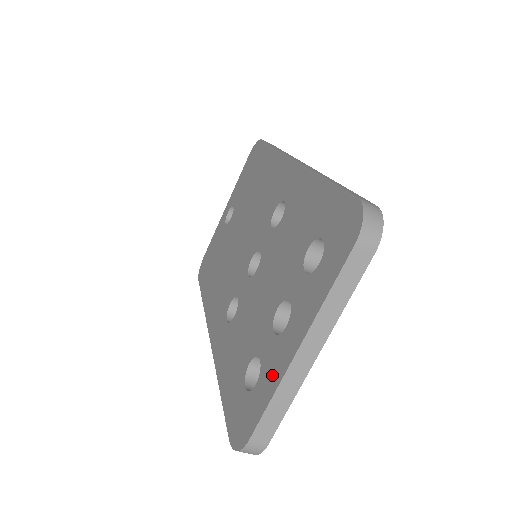
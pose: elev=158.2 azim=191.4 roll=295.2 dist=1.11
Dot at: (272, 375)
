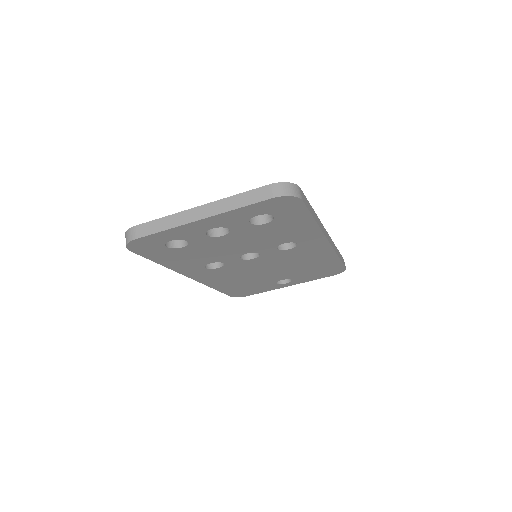
Dot at: occluded
